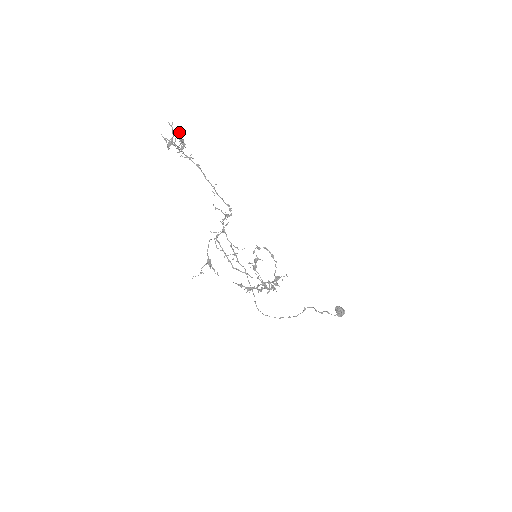
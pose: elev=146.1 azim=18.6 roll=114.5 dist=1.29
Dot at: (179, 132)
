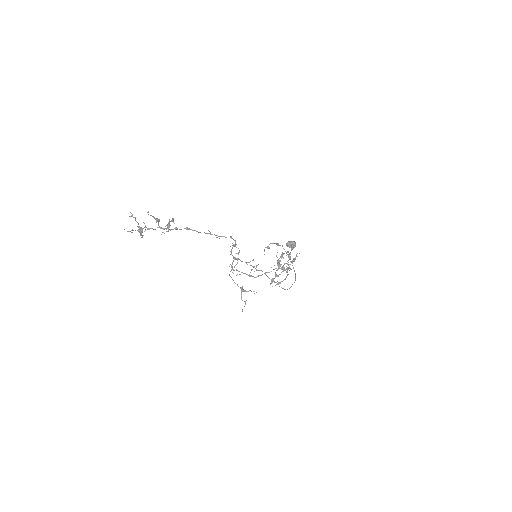
Dot at: (150, 215)
